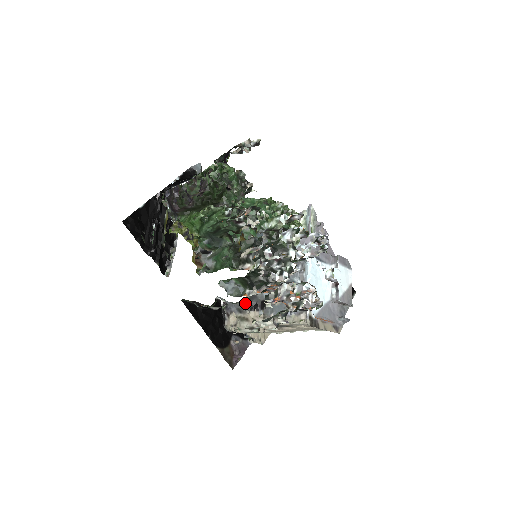
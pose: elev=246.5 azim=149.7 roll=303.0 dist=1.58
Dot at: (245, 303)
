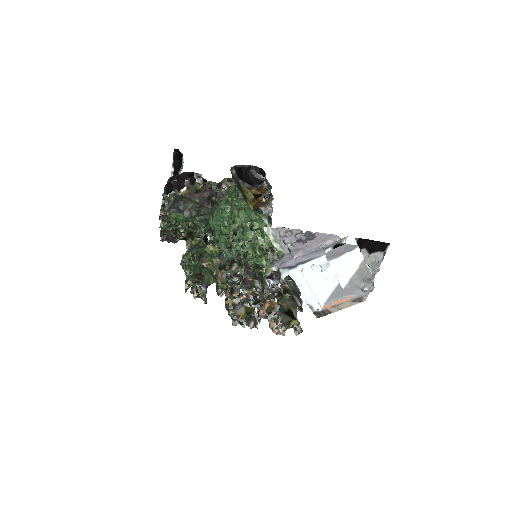
Dot at: occluded
